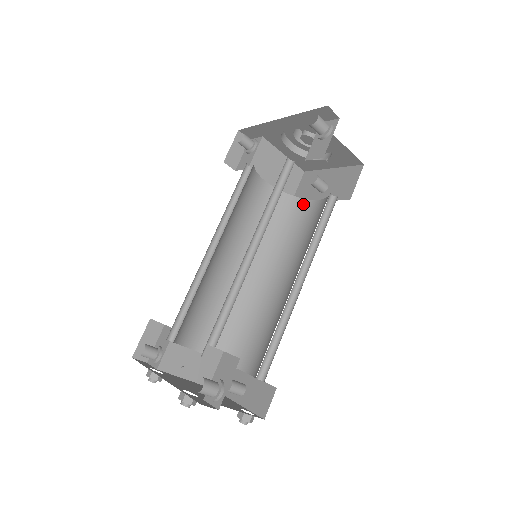
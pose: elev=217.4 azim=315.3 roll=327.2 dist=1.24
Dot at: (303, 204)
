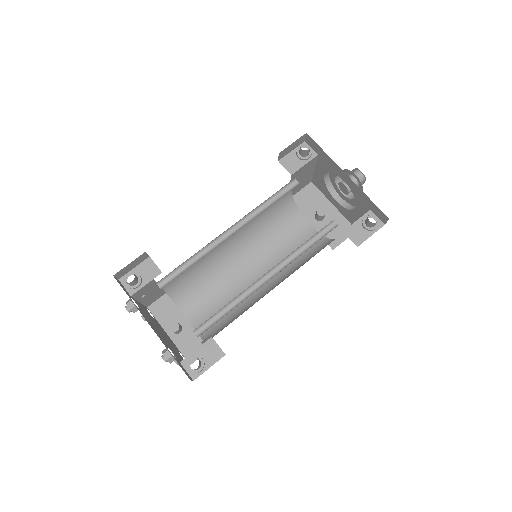
Dot at: (299, 217)
